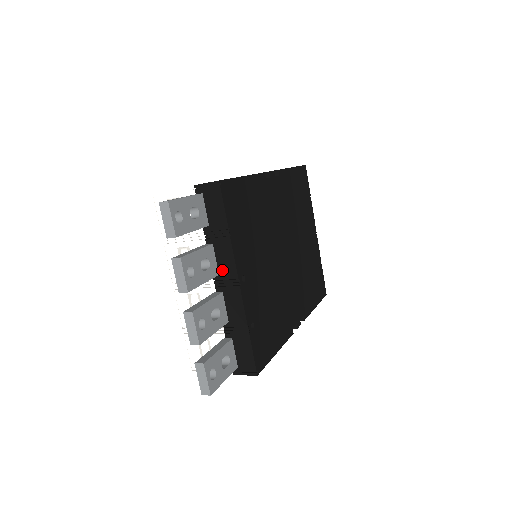
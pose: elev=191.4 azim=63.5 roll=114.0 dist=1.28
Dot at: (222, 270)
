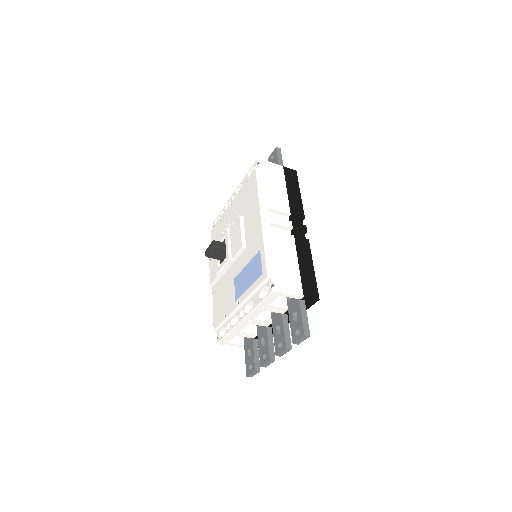
Dot at: occluded
